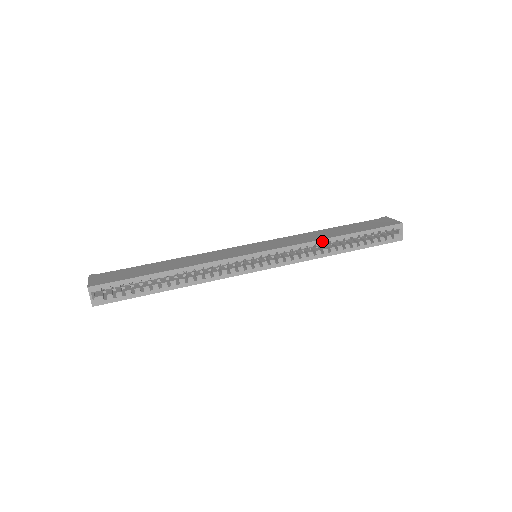
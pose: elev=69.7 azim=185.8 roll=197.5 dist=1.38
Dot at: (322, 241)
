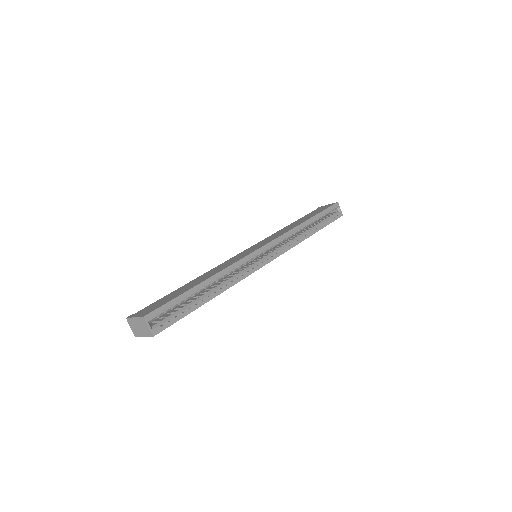
Dot at: (298, 227)
